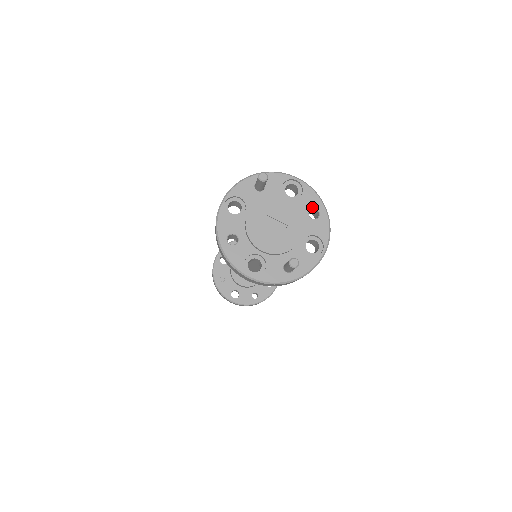
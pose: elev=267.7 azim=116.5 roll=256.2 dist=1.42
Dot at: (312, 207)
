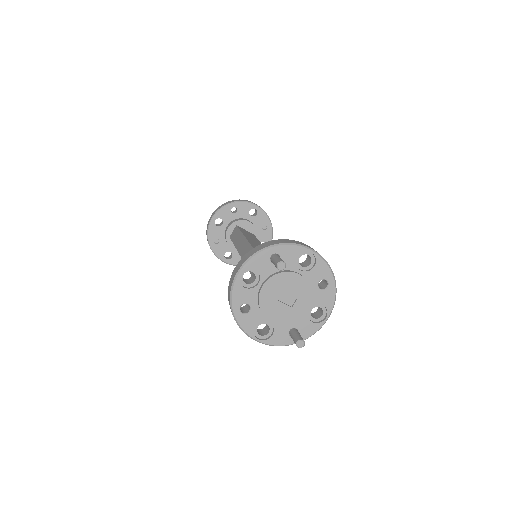
Dot at: (322, 278)
